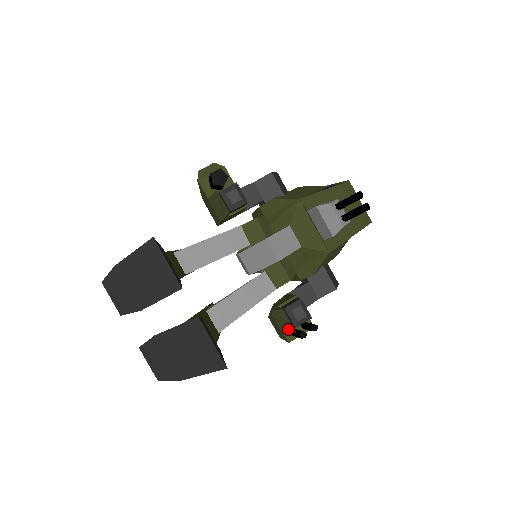
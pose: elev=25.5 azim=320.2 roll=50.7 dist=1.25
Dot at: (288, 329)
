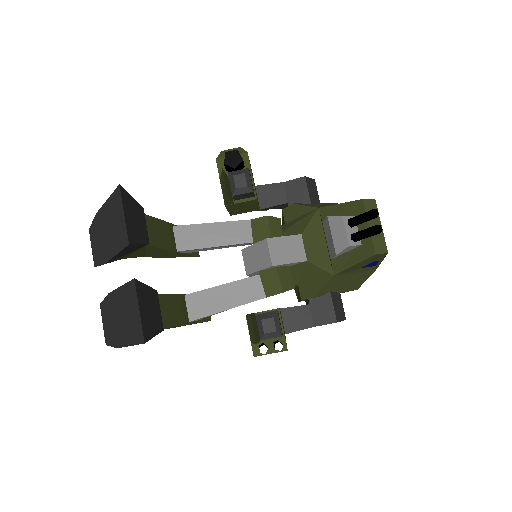
Dot at: (253, 339)
